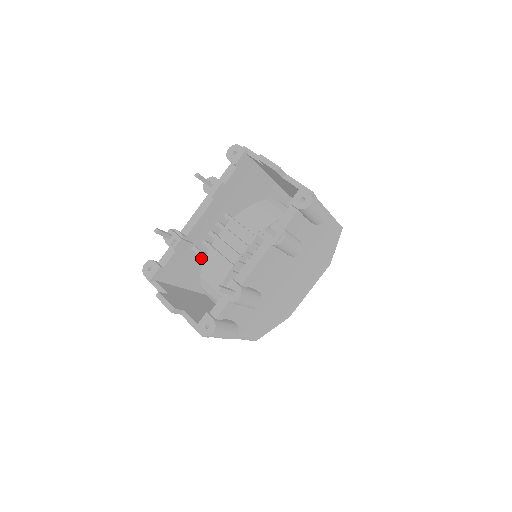
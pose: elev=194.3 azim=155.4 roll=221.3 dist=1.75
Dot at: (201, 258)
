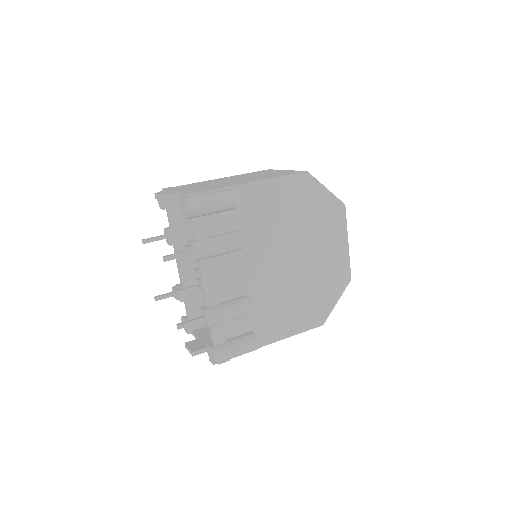
Dot at: occluded
